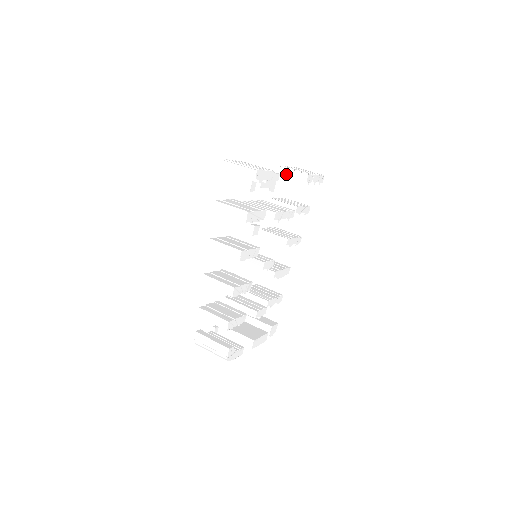
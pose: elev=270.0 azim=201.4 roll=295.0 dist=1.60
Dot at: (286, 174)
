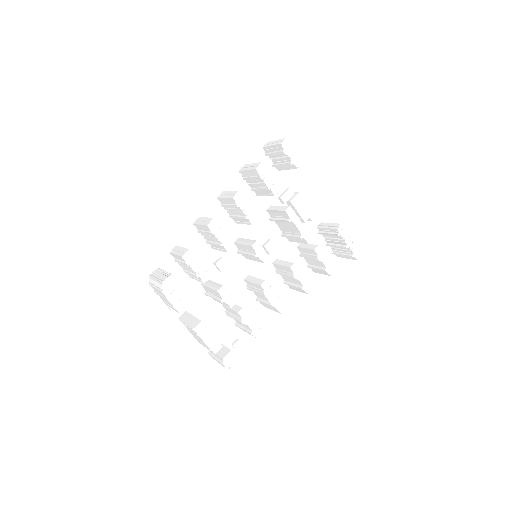
Dot at: (324, 227)
